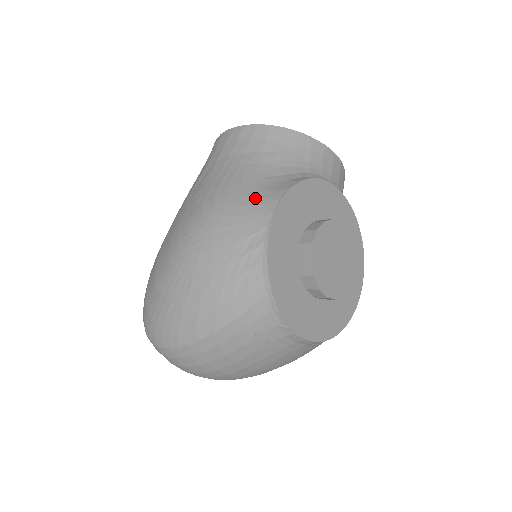
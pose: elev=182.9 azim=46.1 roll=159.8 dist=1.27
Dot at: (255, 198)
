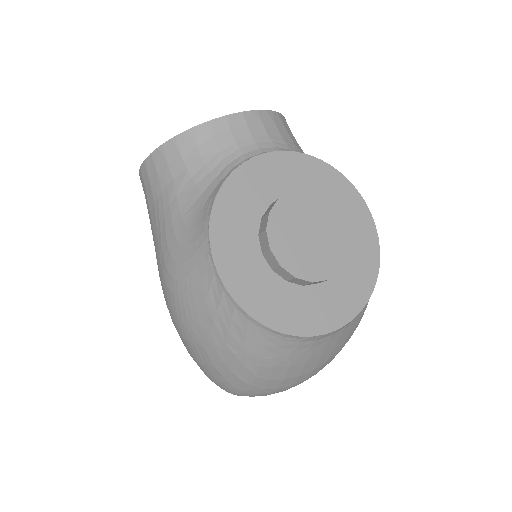
Dot at: (190, 245)
